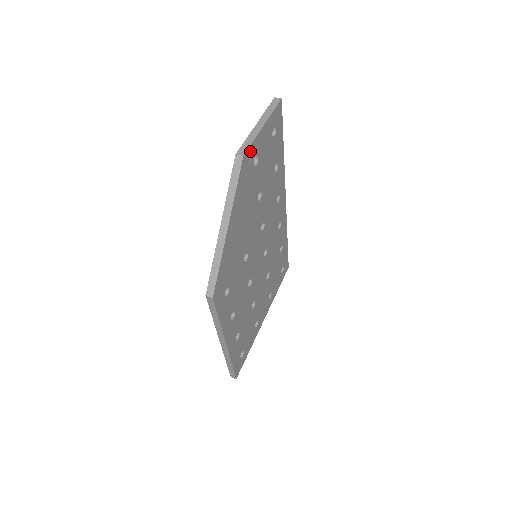
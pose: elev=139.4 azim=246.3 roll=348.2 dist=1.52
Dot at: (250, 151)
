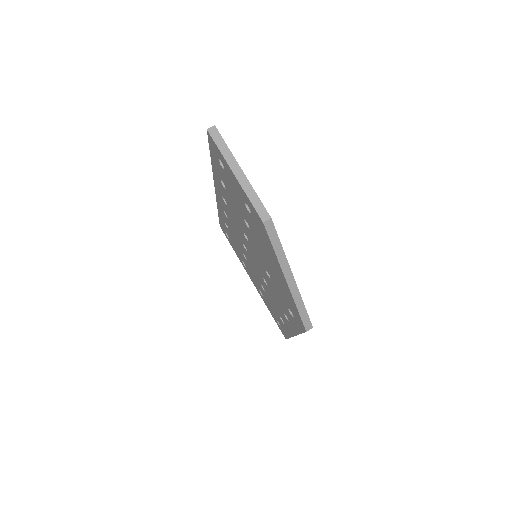
Dot at: (261, 206)
